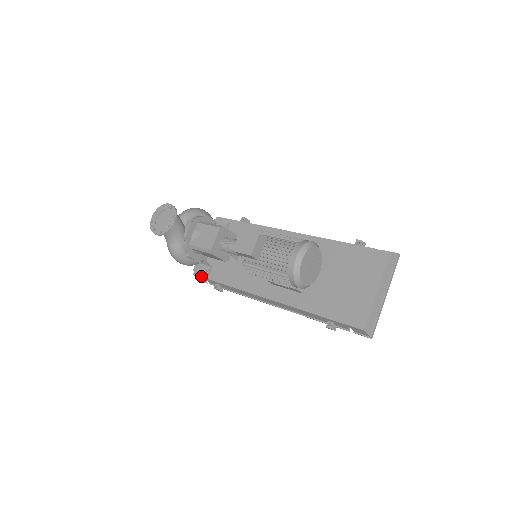
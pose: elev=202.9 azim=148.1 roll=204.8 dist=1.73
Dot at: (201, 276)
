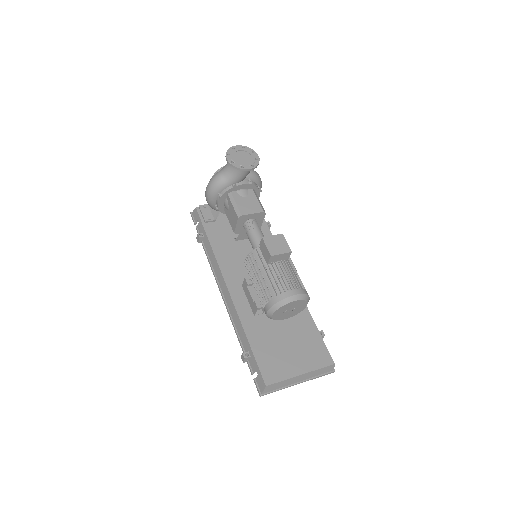
Dot at: (200, 216)
